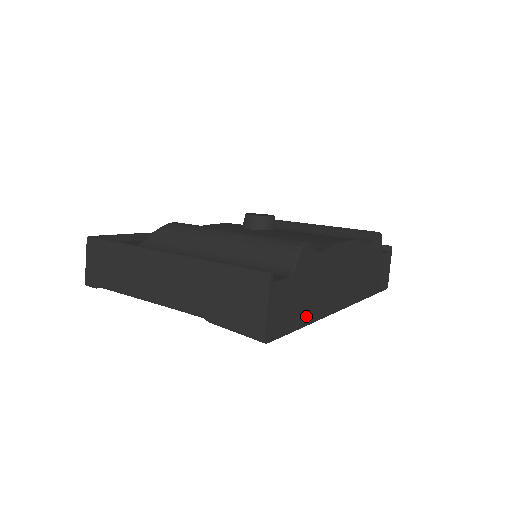
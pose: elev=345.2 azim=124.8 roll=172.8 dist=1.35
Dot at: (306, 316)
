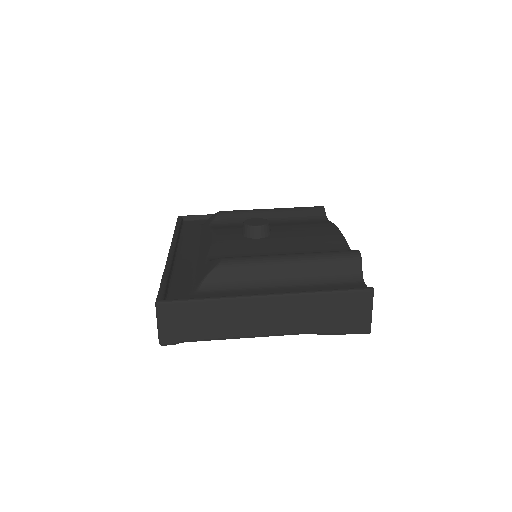
Dot at: occluded
